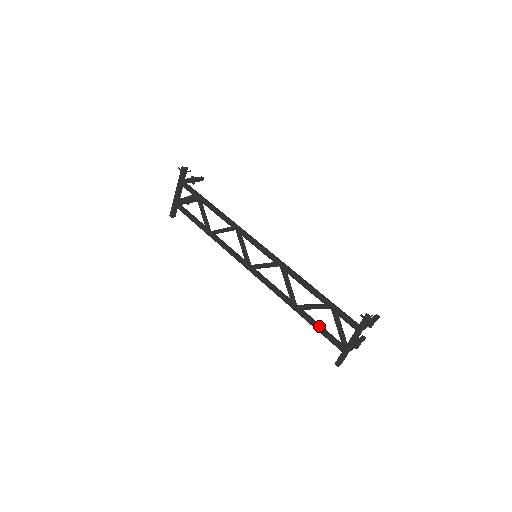
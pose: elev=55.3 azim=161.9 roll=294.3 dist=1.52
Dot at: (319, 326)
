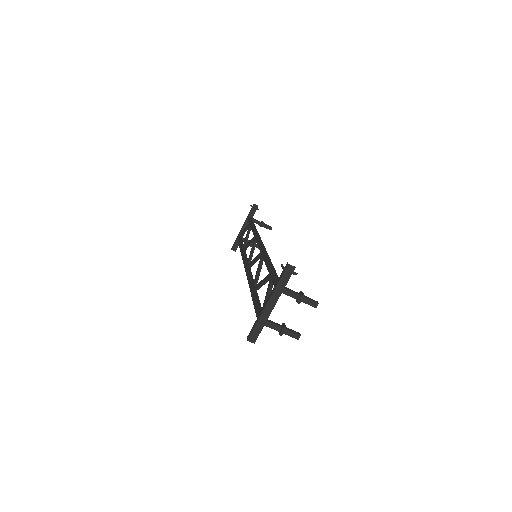
Dot at: (257, 301)
